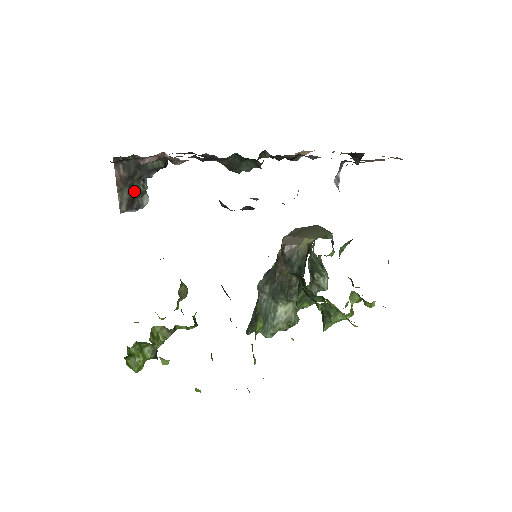
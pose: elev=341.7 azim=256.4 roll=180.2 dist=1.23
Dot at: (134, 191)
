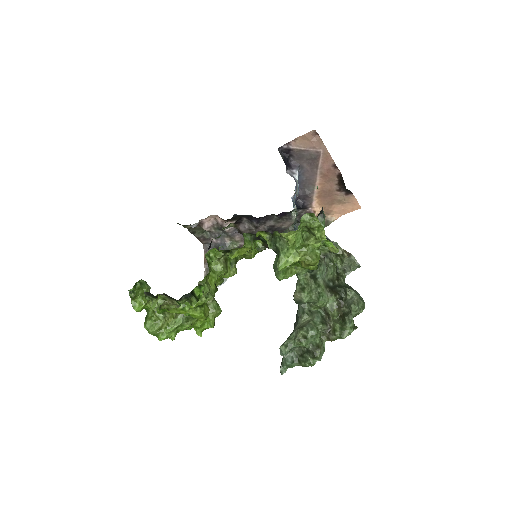
Dot at: occluded
